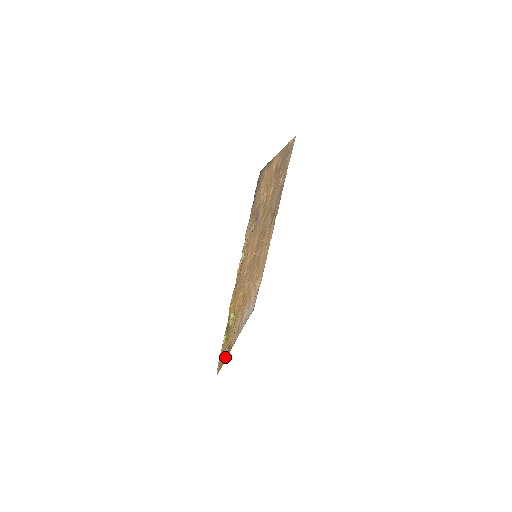
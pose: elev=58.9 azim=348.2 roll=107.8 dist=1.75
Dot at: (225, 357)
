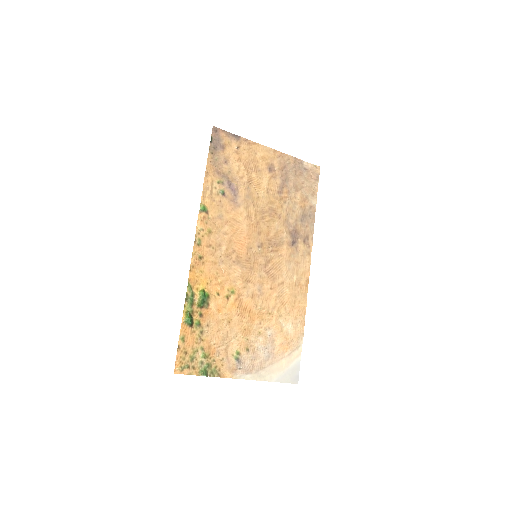
Dot at: (200, 367)
